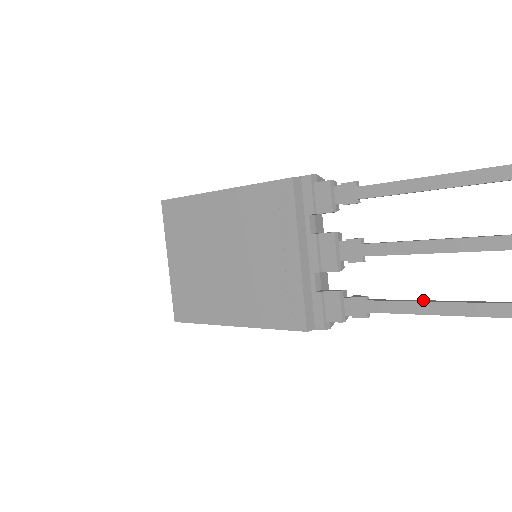
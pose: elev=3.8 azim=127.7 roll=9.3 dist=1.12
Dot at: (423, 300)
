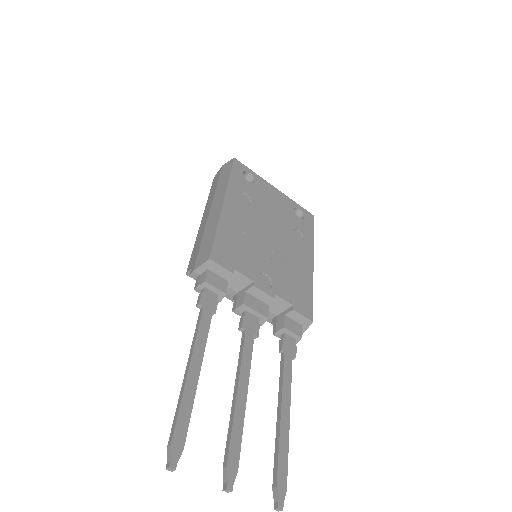
Dot at: (281, 395)
